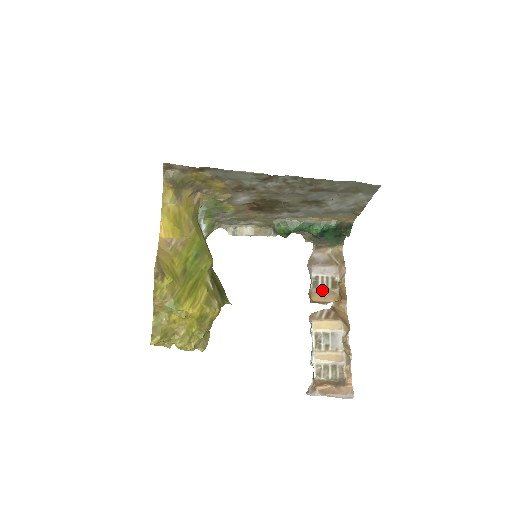
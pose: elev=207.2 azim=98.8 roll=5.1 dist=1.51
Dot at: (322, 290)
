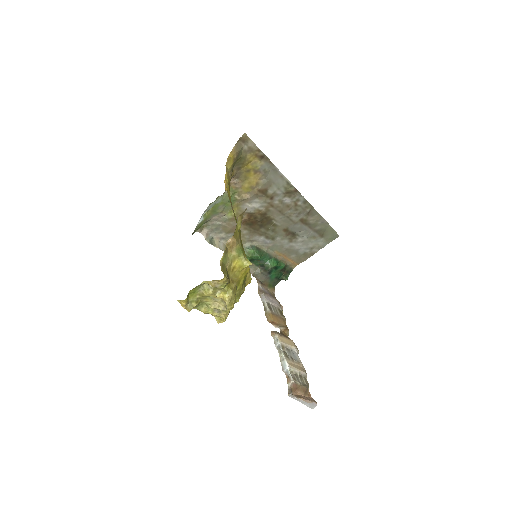
Dot at: (276, 314)
